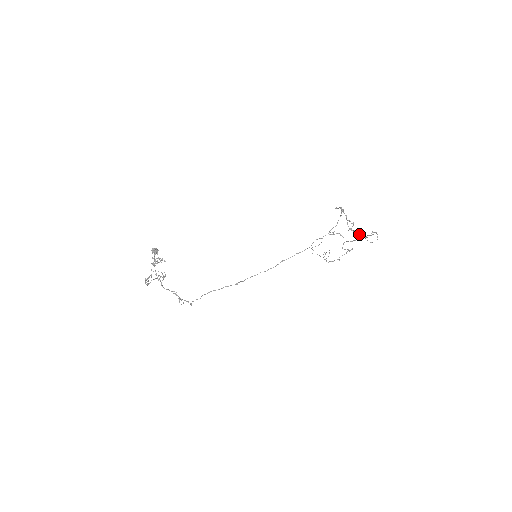
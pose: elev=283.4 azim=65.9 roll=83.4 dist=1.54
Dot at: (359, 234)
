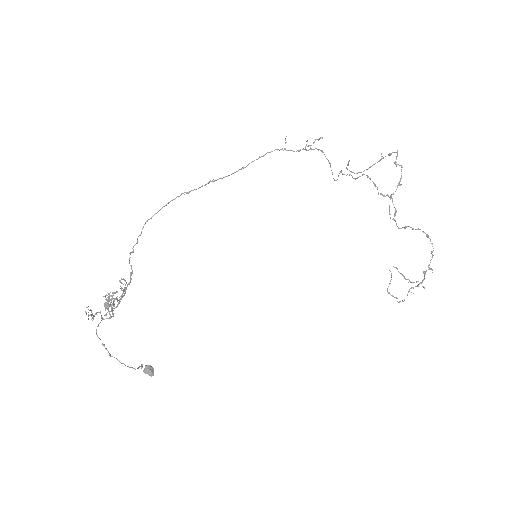
Dot at: (372, 165)
